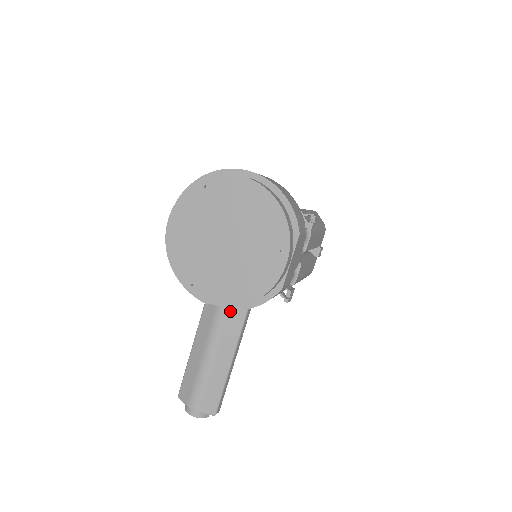
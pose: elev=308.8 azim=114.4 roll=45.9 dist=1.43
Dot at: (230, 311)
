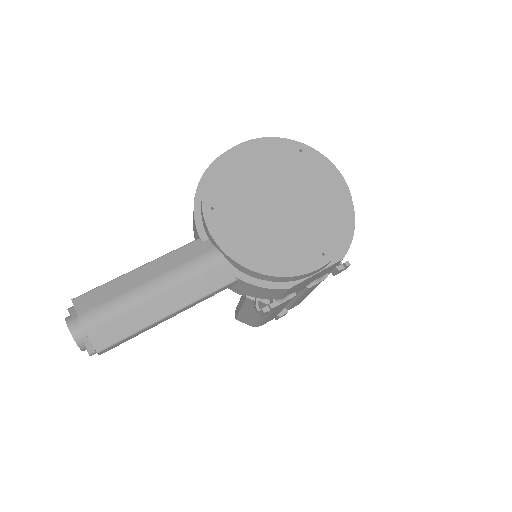
Dot at: (222, 264)
